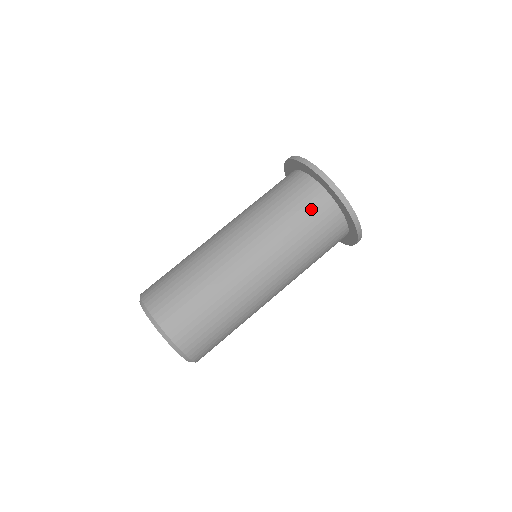
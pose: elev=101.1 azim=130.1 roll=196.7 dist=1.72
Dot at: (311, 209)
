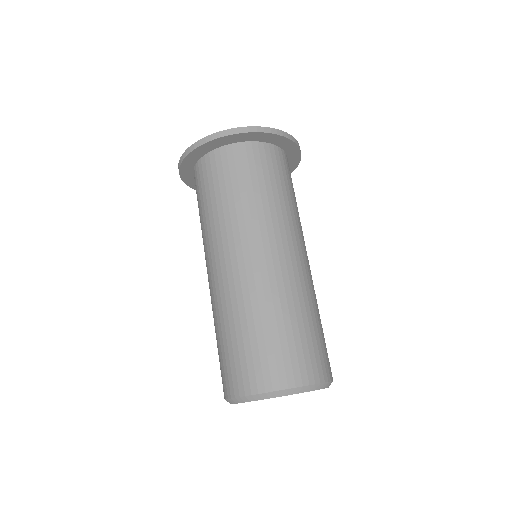
Dot at: (274, 167)
